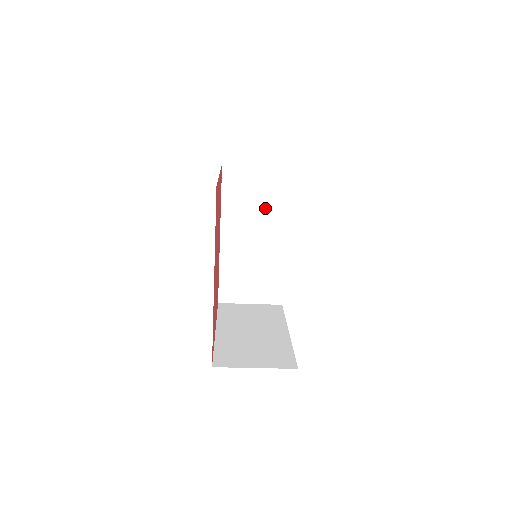
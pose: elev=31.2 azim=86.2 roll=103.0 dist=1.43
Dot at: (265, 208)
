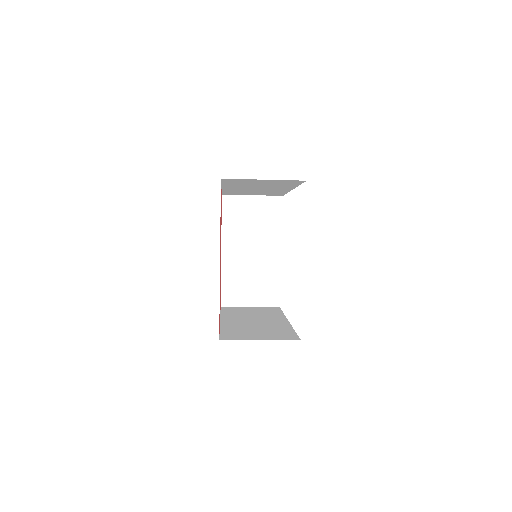
Dot at: (272, 185)
